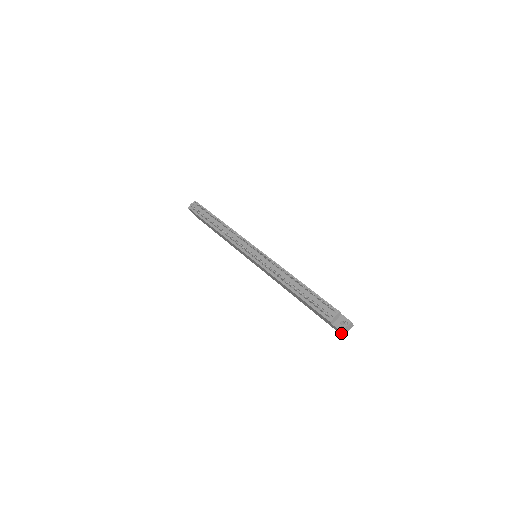
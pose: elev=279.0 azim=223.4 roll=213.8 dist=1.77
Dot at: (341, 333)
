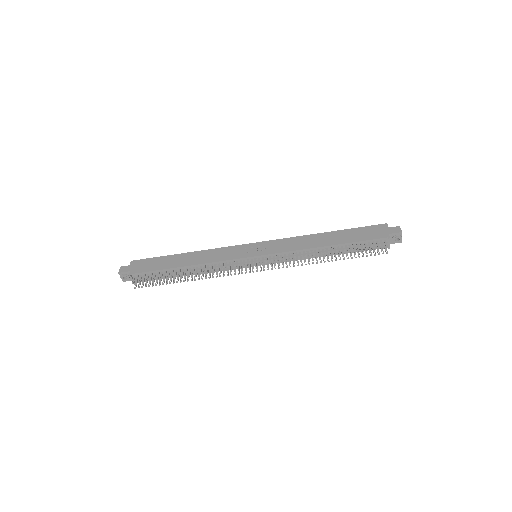
Dot at: occluded
